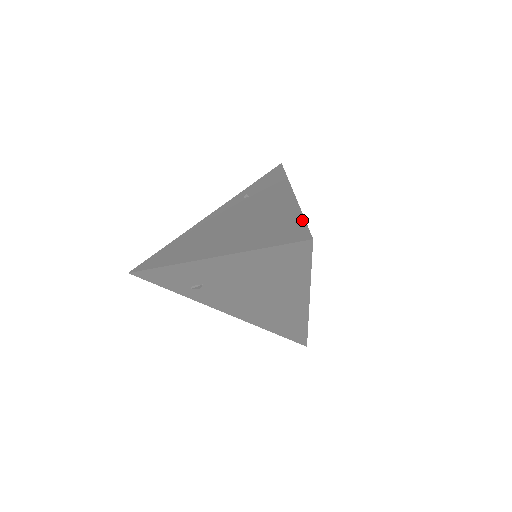
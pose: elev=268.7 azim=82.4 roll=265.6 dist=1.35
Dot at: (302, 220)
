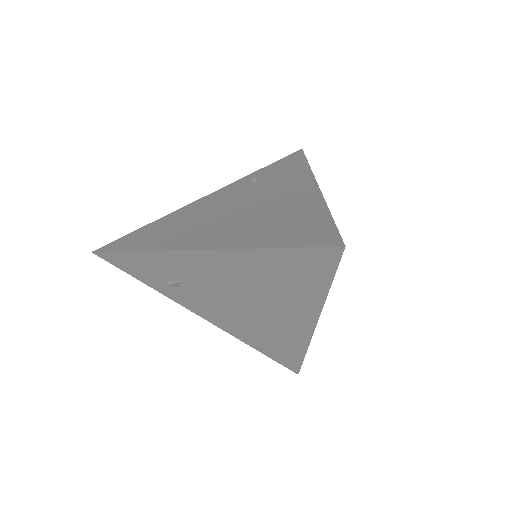
Dot at: (329, 219)
